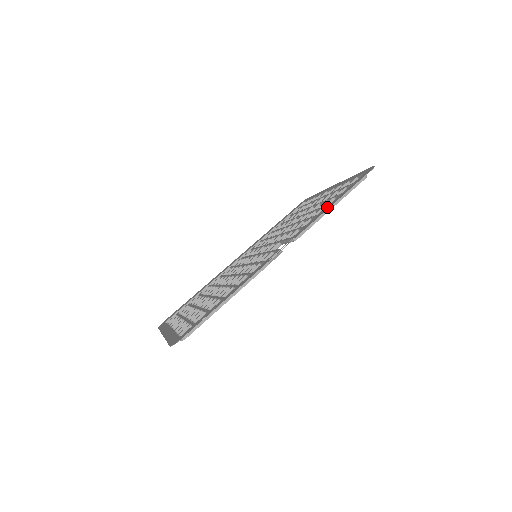
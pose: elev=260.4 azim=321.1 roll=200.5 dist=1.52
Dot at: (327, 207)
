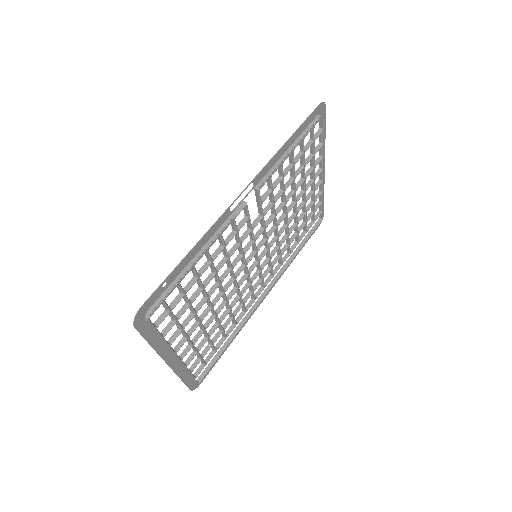
Dot at: (284, 150)
